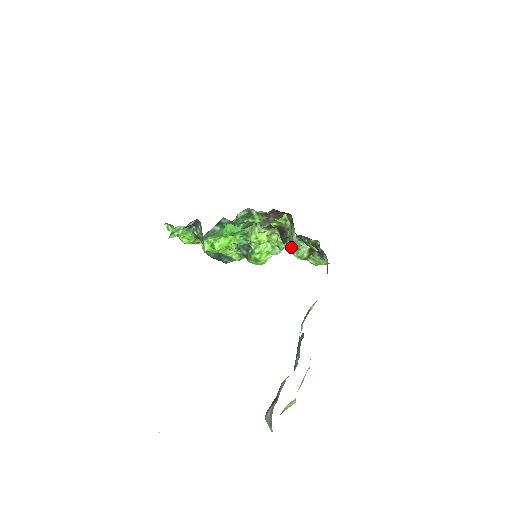
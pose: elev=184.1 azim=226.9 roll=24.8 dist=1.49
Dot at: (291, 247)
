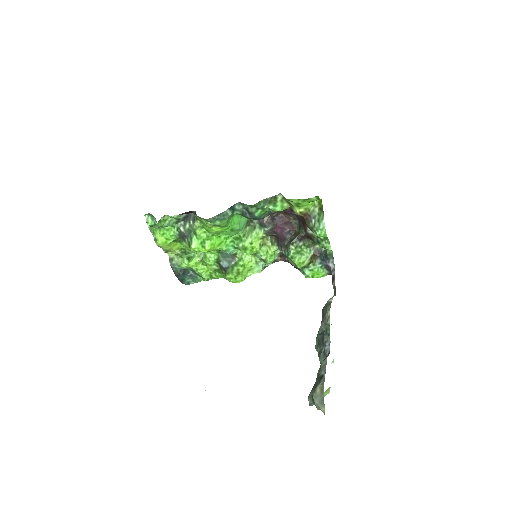
Dot at: (296, 250)
